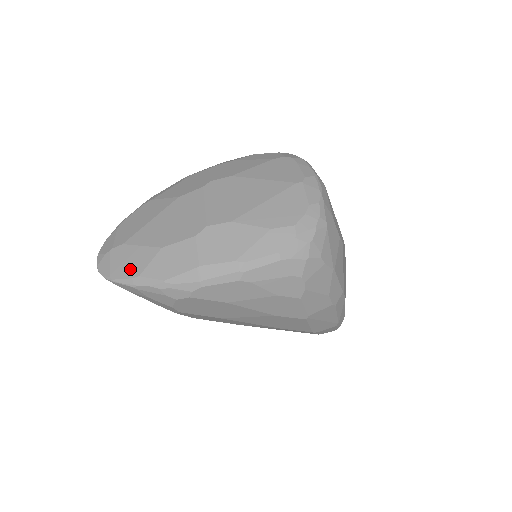
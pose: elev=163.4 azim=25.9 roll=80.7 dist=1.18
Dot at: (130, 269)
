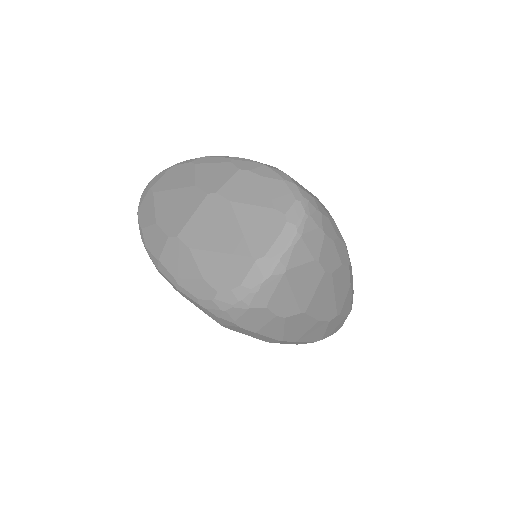
Dot at: (143, 218)
